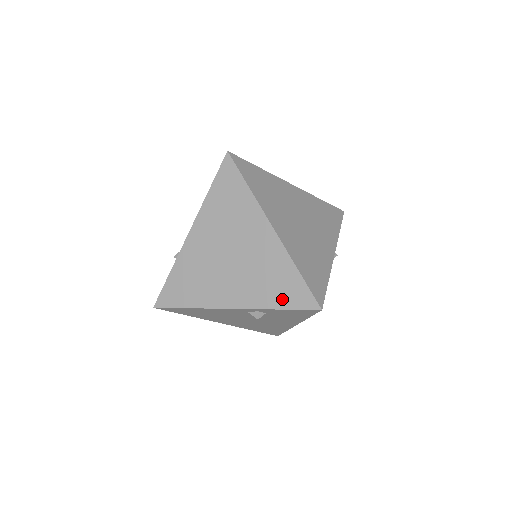
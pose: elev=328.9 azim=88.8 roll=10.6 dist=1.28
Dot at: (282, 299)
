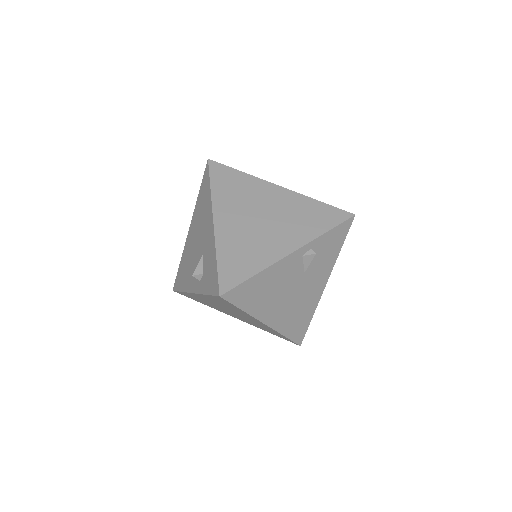
Dot at: (324, 223)
